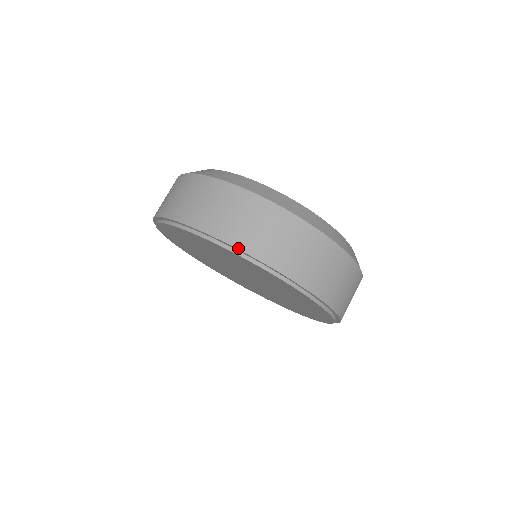
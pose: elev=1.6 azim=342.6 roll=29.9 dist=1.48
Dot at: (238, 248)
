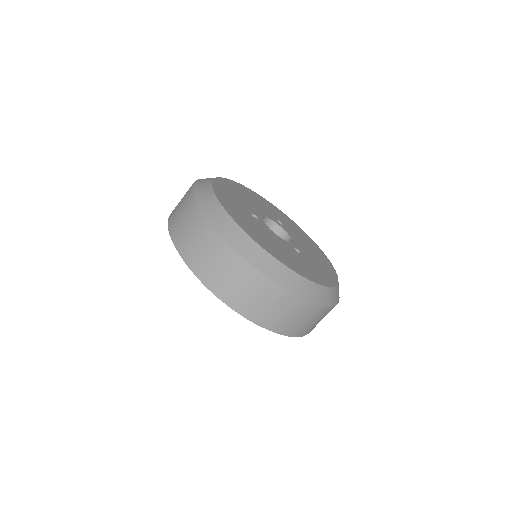
Dot at: (240, 313)
